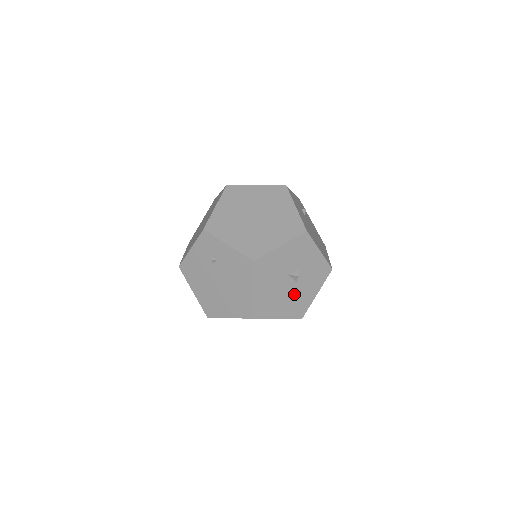
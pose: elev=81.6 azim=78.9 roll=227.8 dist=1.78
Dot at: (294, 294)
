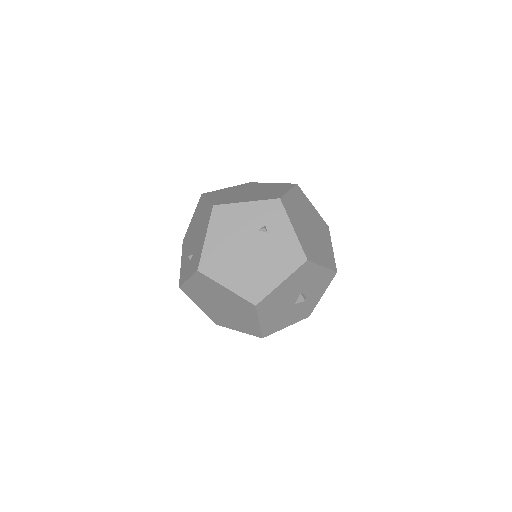
Dot at: (284, 312)
